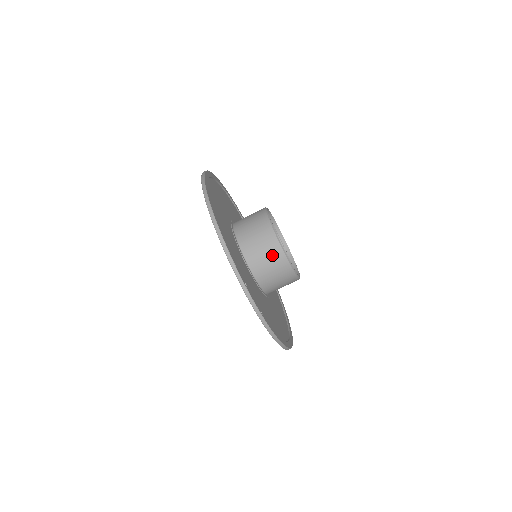
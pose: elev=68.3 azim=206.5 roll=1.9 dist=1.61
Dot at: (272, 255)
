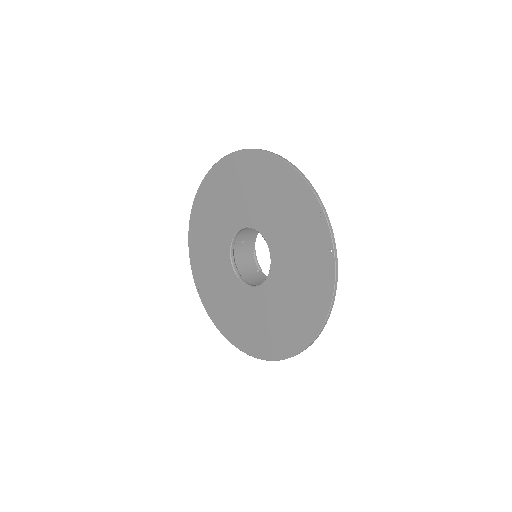
Dot at: occluded
